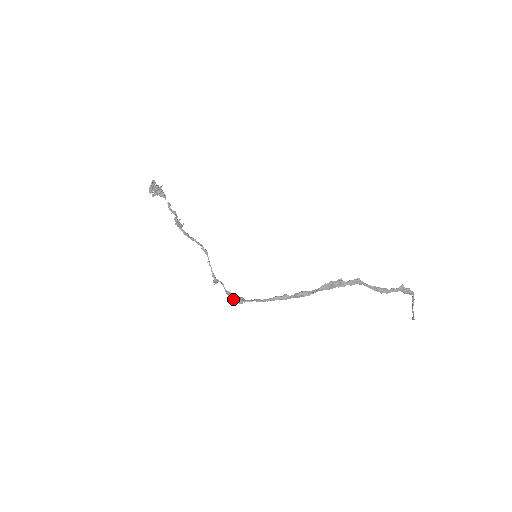
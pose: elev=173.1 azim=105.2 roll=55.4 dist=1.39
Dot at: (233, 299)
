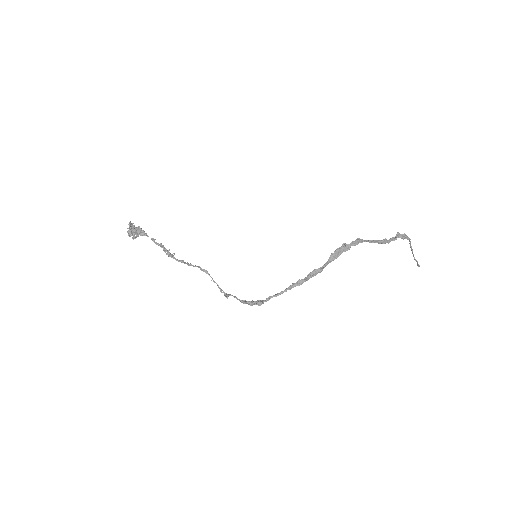
Dot at: (251, 304)
